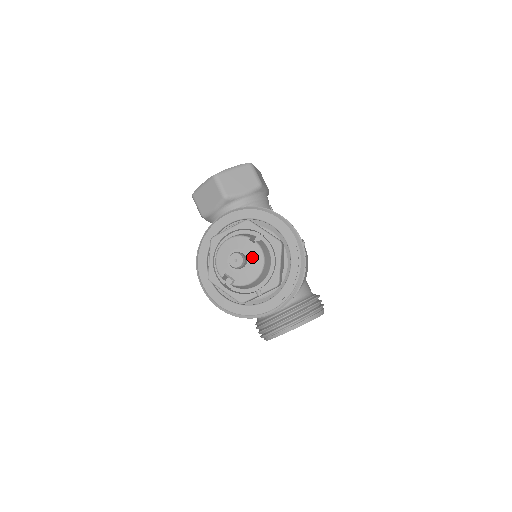
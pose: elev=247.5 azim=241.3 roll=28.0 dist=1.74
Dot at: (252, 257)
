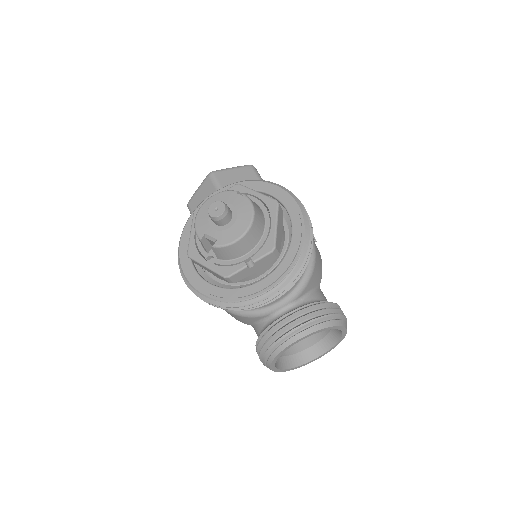
Dot at: (239, 210)
